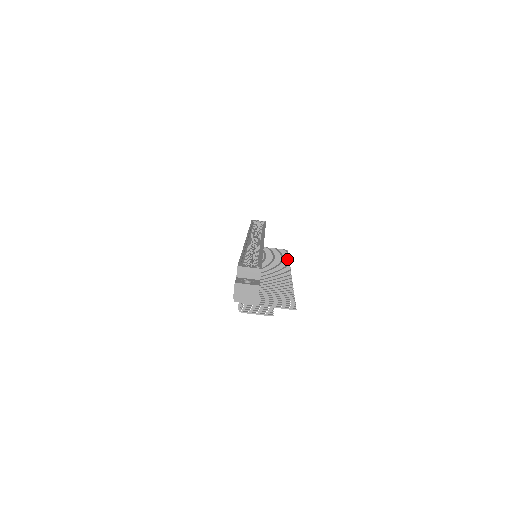
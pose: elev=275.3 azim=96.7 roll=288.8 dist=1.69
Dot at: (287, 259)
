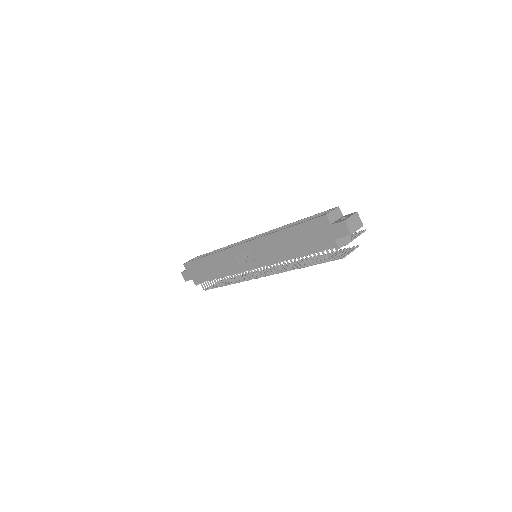
Dot at: occluded
